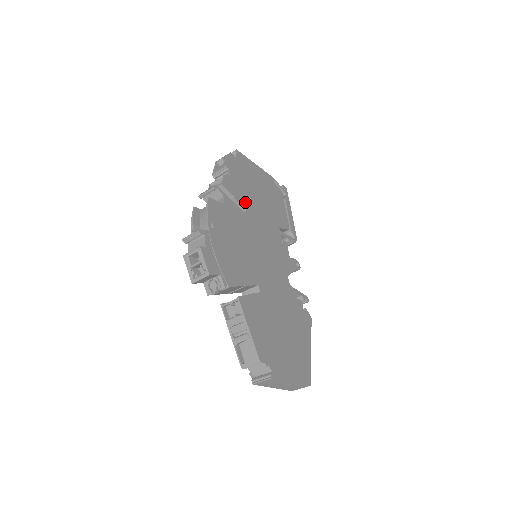
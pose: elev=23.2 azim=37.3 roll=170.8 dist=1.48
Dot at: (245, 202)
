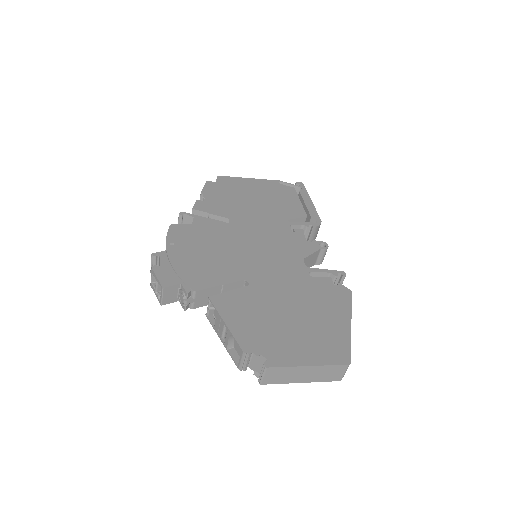
Dot at: (228, 213)
